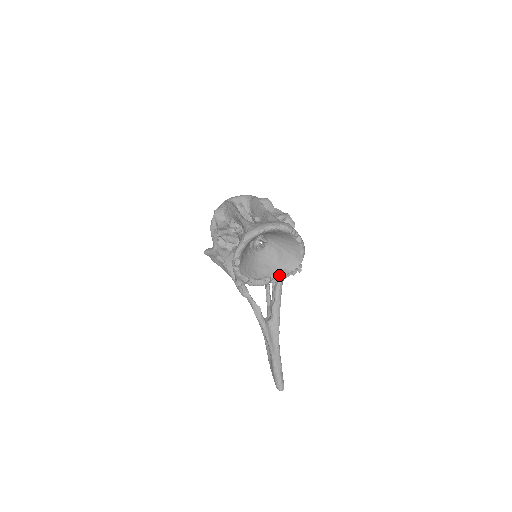
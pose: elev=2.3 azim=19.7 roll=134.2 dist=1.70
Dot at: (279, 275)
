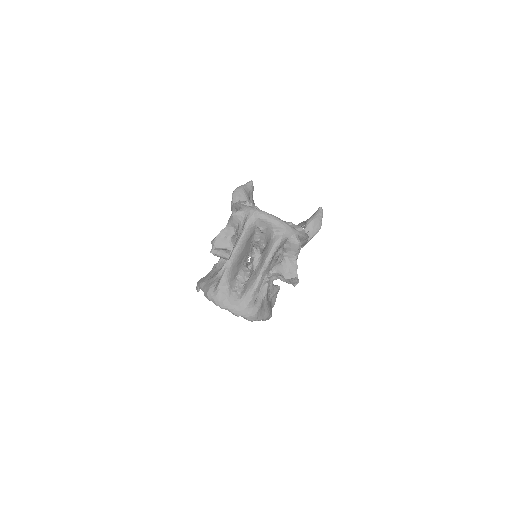
Dot at: occluded
